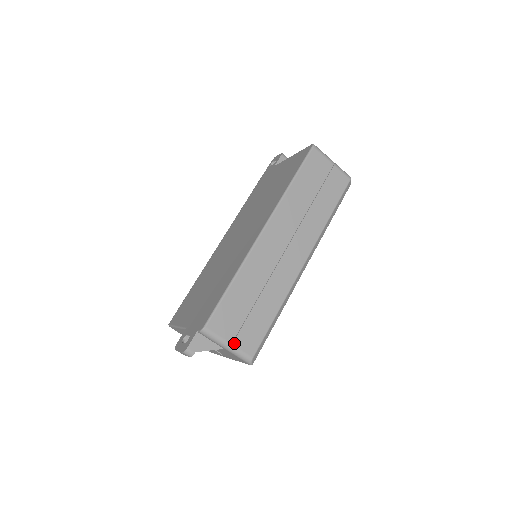
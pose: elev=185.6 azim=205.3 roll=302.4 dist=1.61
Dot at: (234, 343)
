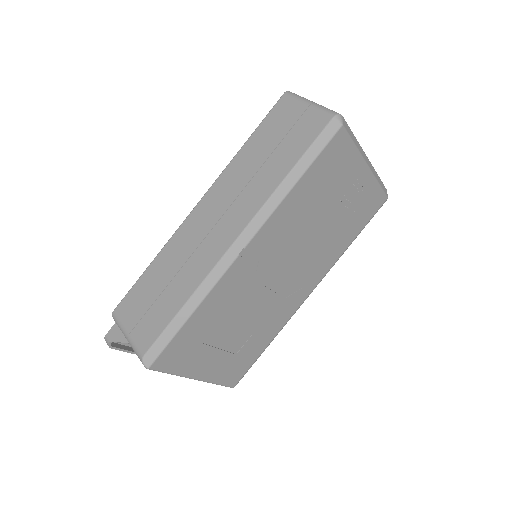
Dot at: (131, 334)
